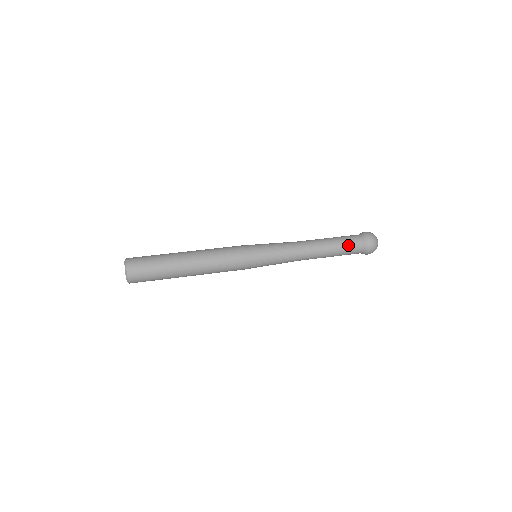
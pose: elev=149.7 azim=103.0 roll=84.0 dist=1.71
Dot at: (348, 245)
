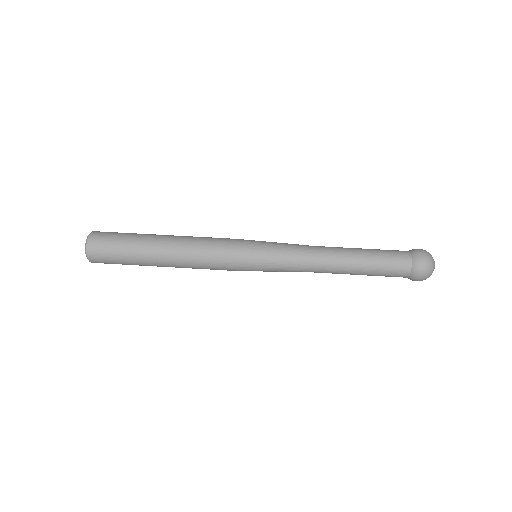
Dot at: (387, 260)
